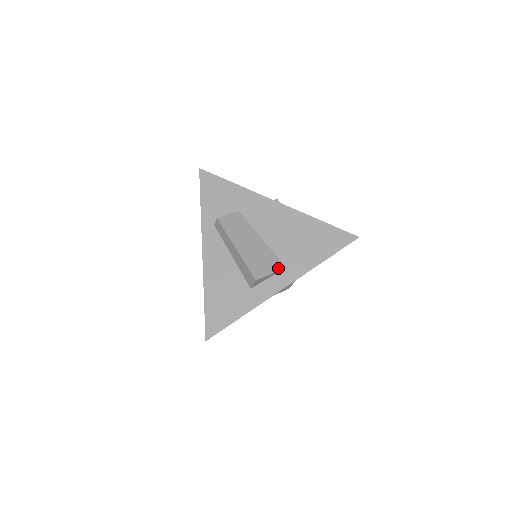
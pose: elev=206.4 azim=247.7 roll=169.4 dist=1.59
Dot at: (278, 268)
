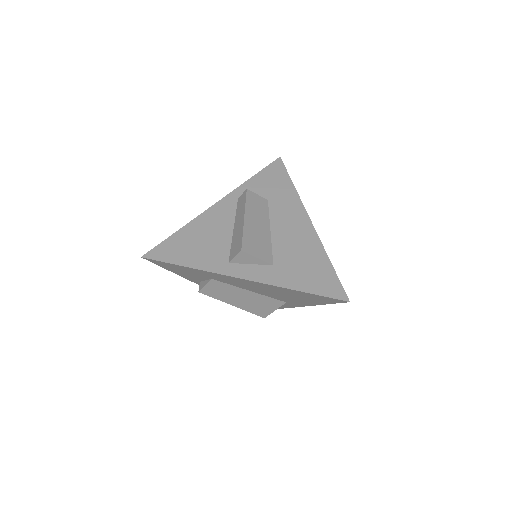
Dot at: (279, 305)
